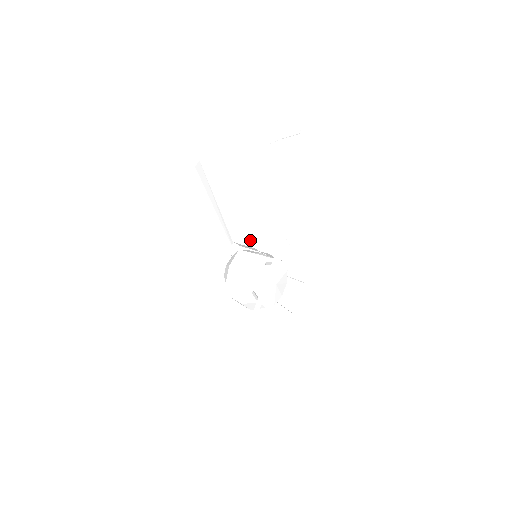
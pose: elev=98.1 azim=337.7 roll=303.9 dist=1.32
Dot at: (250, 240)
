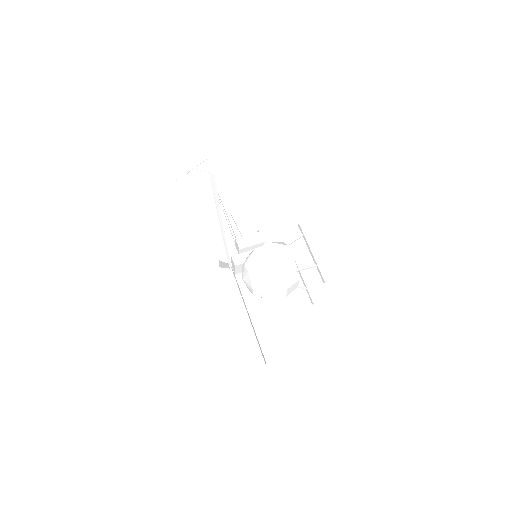
Dot at: (254, 239)
